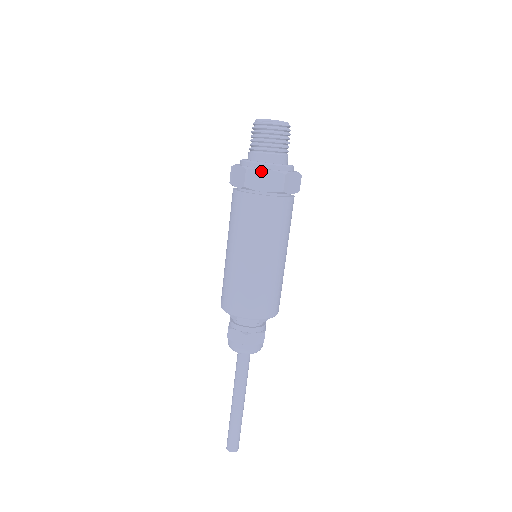
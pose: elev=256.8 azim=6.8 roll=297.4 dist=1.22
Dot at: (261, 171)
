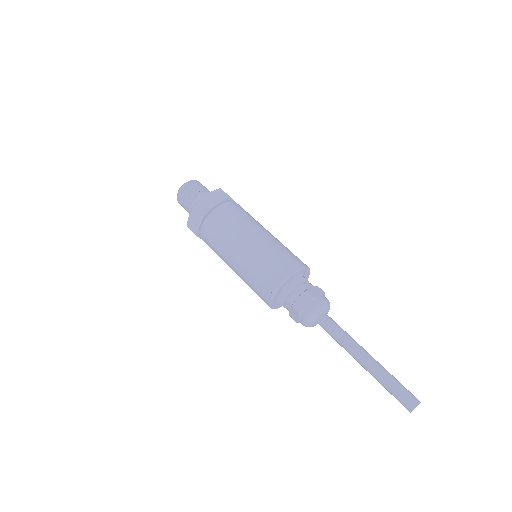
Dot at: (205, 196)
